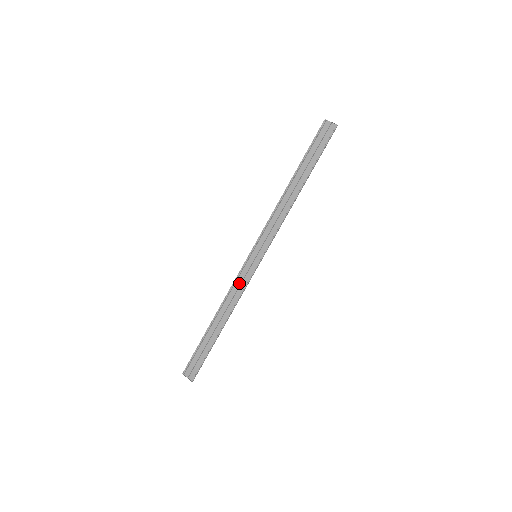
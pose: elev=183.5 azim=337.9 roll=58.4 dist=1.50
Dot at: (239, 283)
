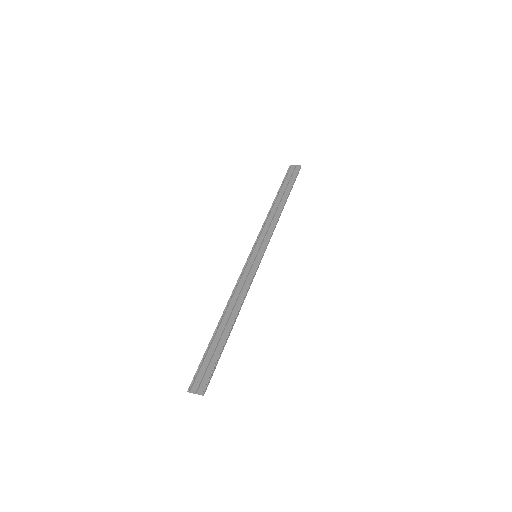
Dot at: (243, 281)
